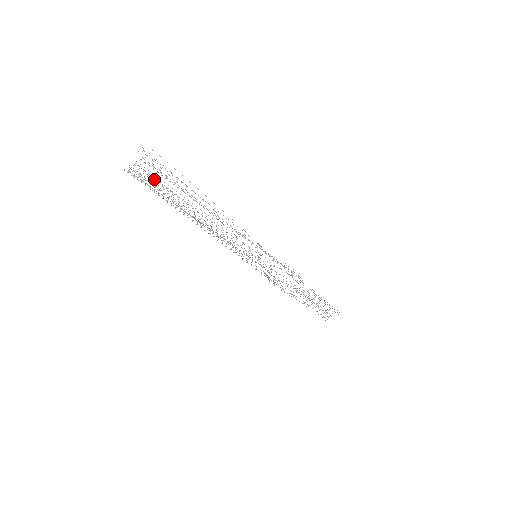
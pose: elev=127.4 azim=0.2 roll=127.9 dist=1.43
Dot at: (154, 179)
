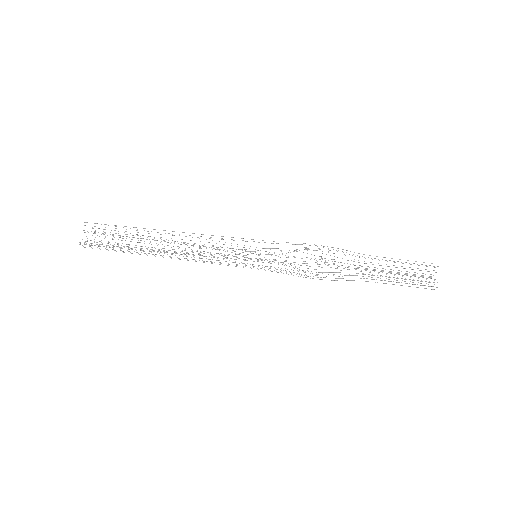
Dot at: occluded
